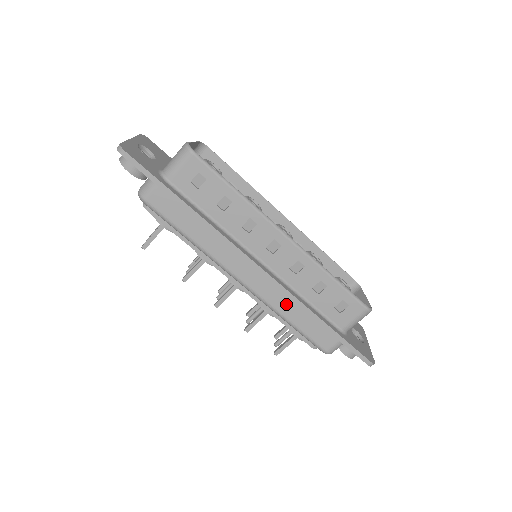
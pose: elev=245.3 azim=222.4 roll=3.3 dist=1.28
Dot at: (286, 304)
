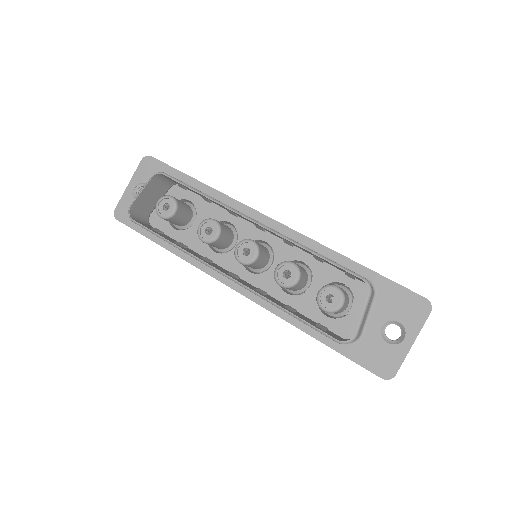
Dot at: occluded
